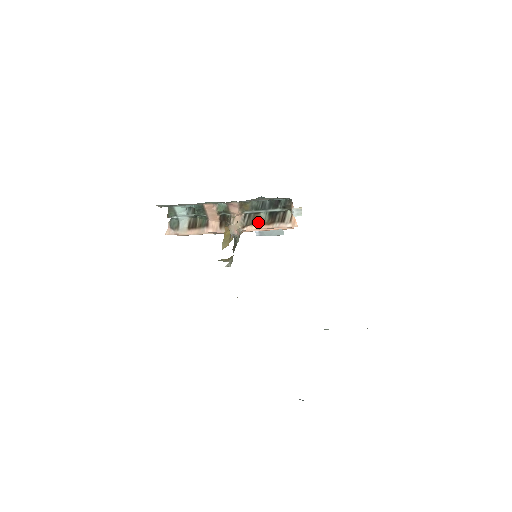
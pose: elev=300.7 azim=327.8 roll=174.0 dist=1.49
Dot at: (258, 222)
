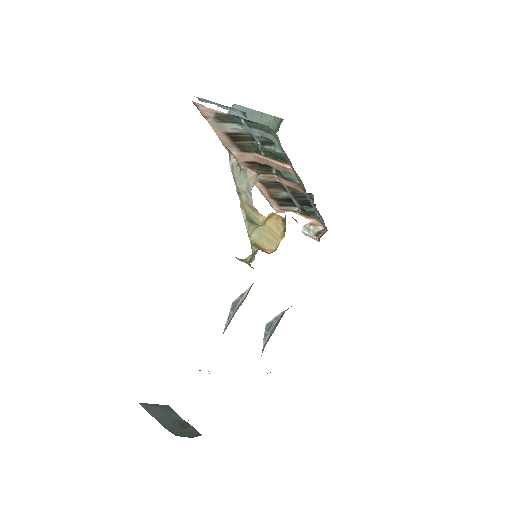
Dot at: (271, 190)
